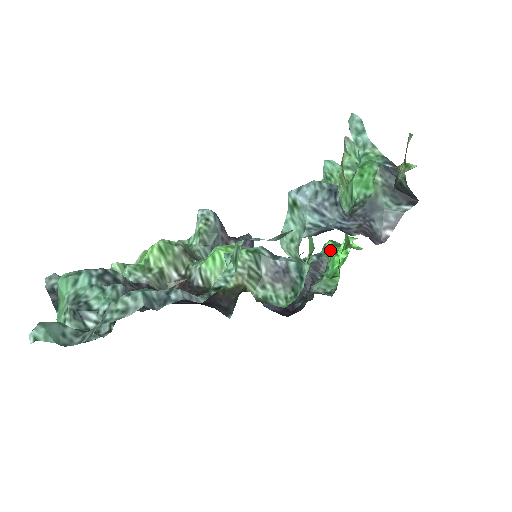
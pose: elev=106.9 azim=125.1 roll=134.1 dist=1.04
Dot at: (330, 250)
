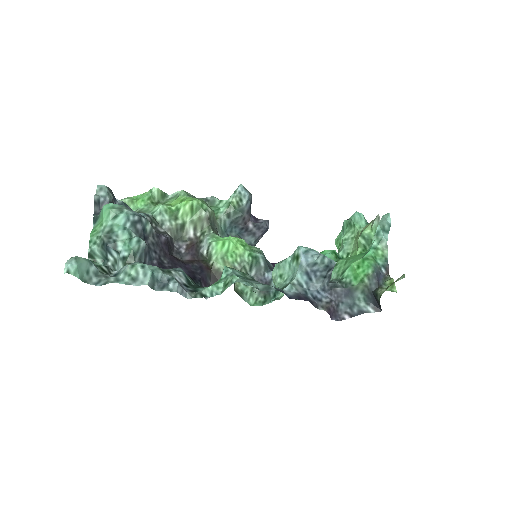
Dot at: occluded
